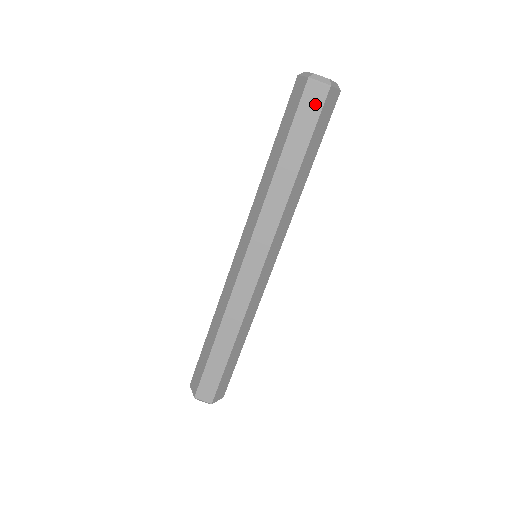
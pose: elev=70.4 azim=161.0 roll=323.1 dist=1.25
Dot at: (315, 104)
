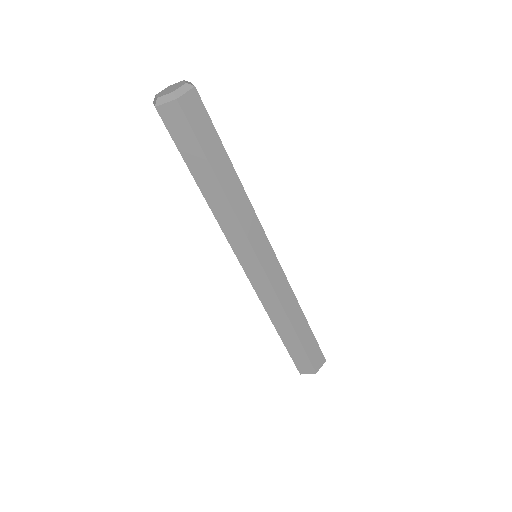
Dot at: (199, 113)
